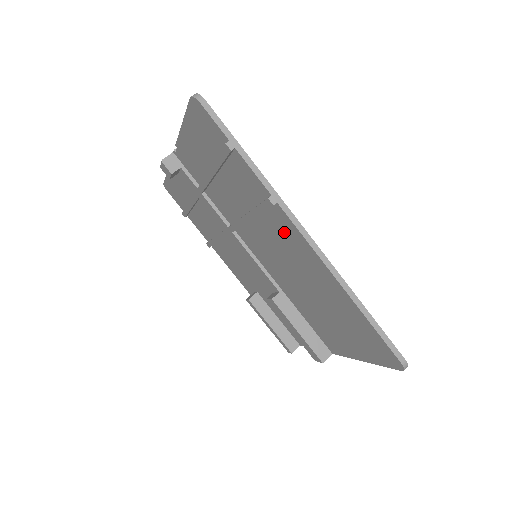
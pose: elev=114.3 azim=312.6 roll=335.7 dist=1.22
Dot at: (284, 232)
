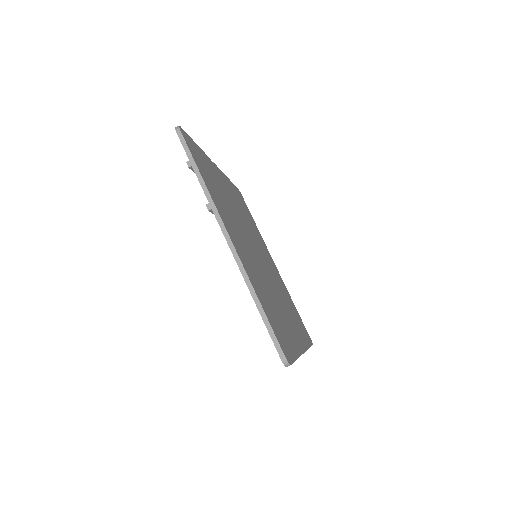
Dot at: occluded
